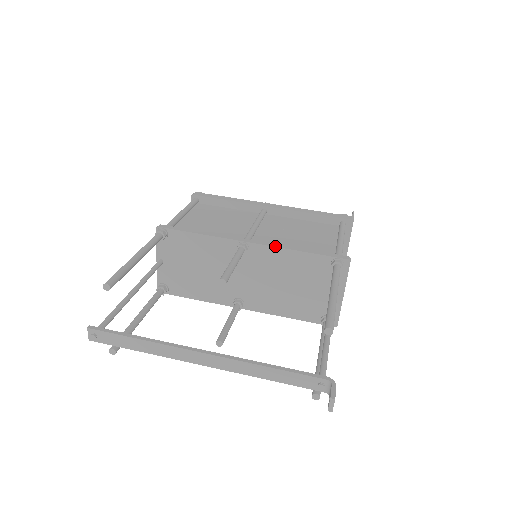
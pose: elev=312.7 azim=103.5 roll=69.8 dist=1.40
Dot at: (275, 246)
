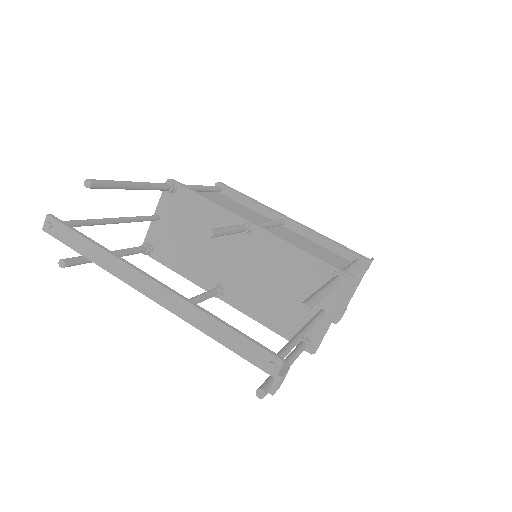
Dot at: (280, 237)
